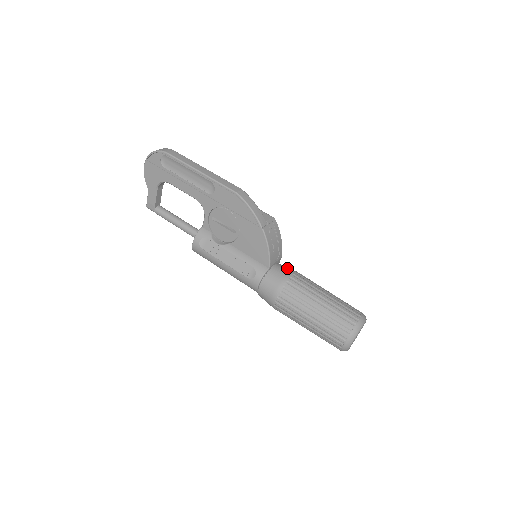
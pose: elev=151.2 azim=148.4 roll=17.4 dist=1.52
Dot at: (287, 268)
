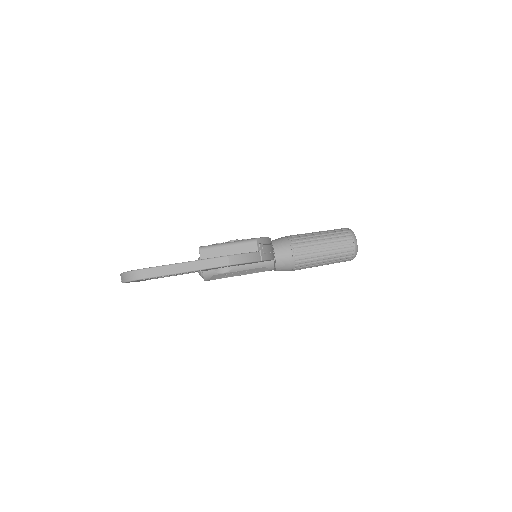
Dot at: (284, 248)
